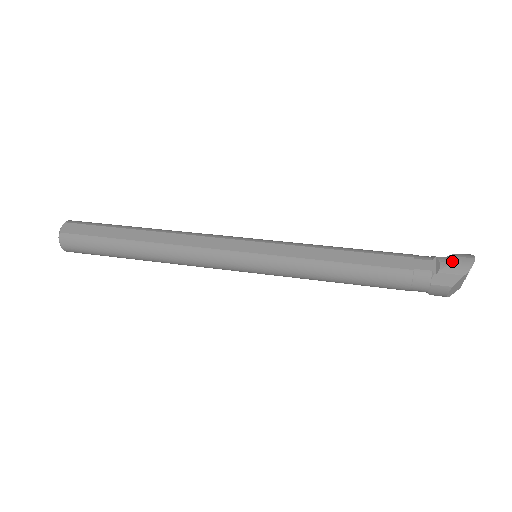
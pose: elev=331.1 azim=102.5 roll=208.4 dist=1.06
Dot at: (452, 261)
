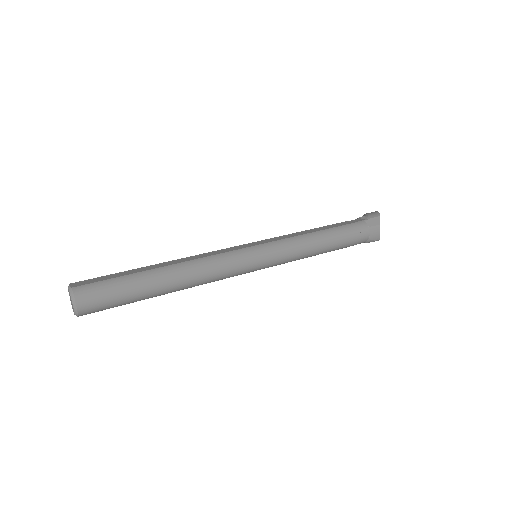
Dot at: (368, 214)
